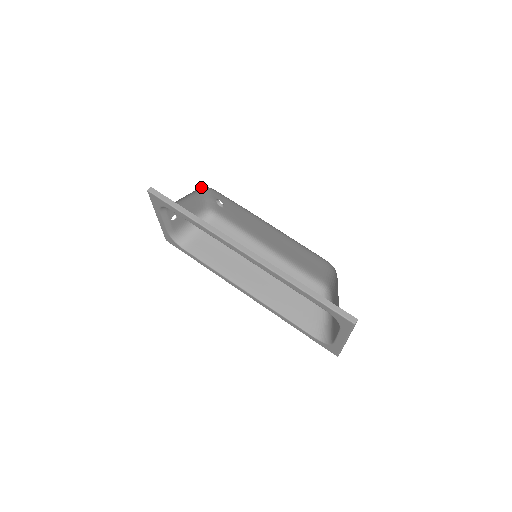
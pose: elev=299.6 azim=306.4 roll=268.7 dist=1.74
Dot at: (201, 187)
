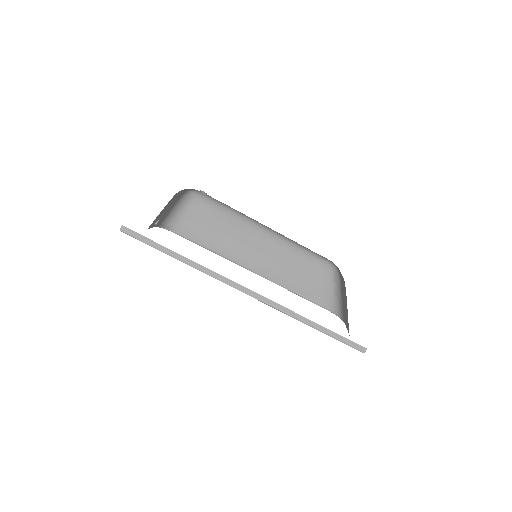
Dot at: occluded
